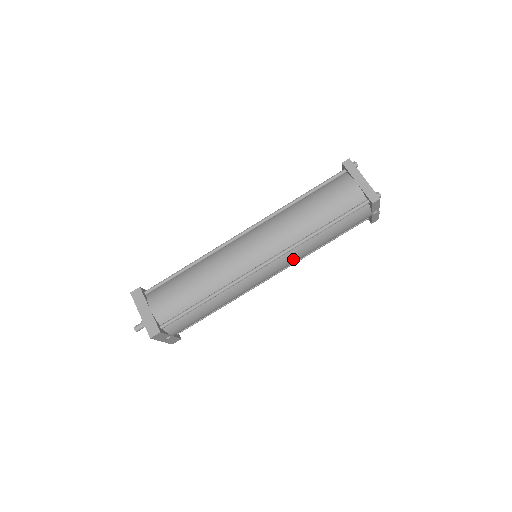
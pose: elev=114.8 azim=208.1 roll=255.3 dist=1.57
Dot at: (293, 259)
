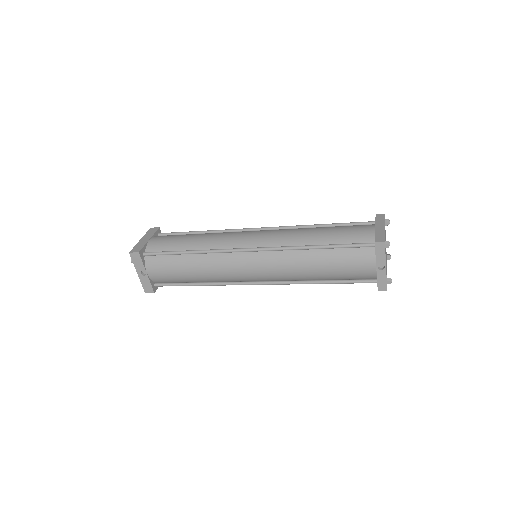
Dot at: (279, 265)
